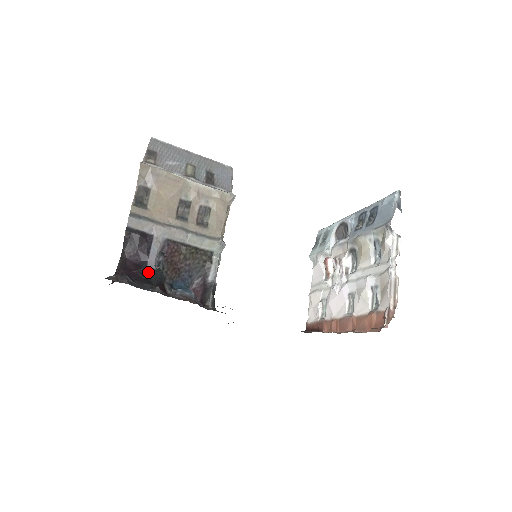
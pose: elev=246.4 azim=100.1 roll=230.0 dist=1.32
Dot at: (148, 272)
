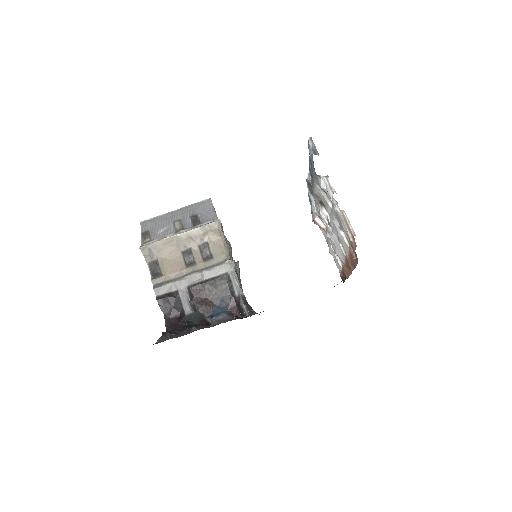
Dot at: (188, 318)
